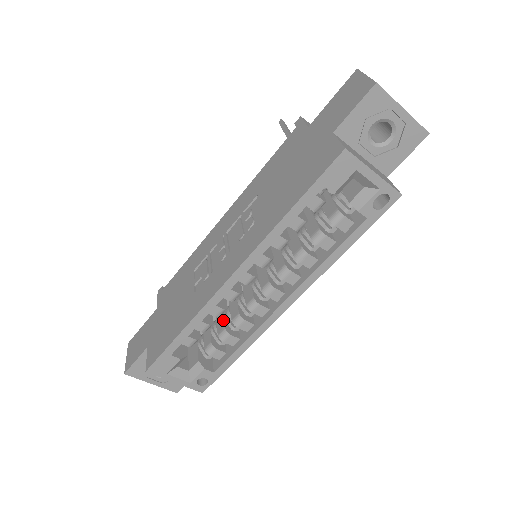
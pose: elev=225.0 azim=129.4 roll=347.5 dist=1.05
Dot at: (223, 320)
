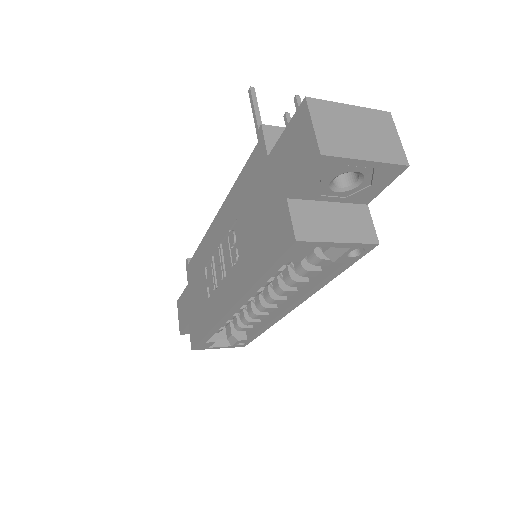
Dot at: occluded
